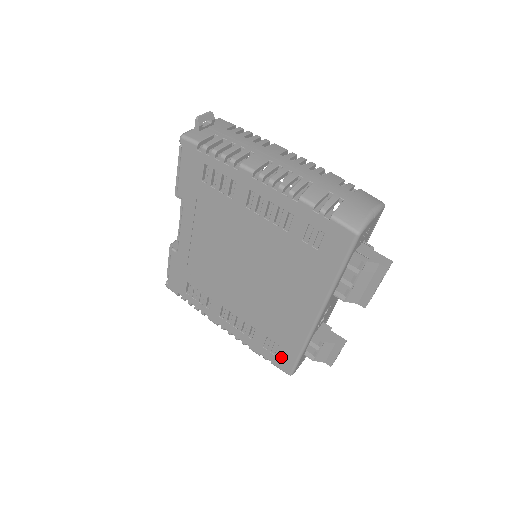
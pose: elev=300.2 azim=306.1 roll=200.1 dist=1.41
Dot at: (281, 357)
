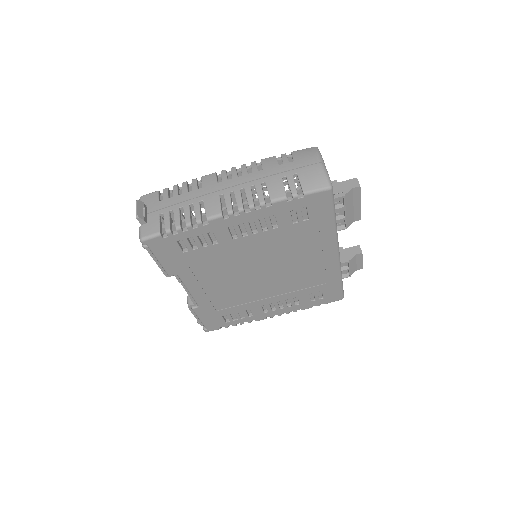
Dot at: (329, 295)
